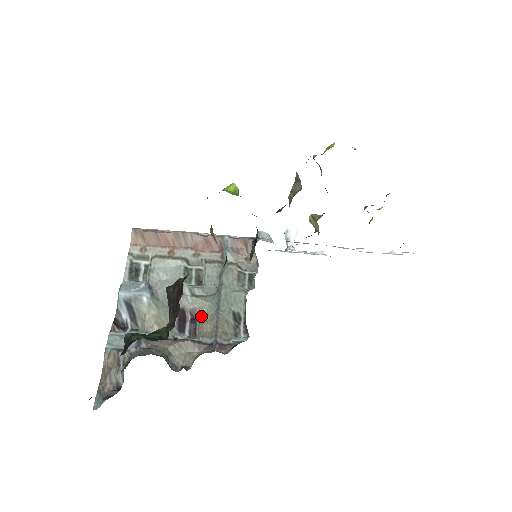
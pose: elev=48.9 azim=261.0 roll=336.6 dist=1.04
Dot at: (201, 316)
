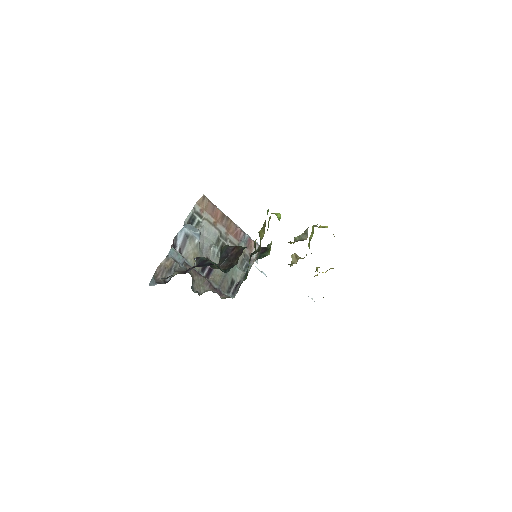
Dot at: (216, 270)
